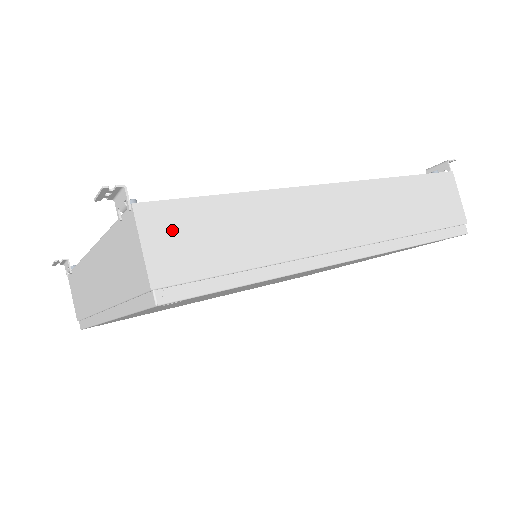
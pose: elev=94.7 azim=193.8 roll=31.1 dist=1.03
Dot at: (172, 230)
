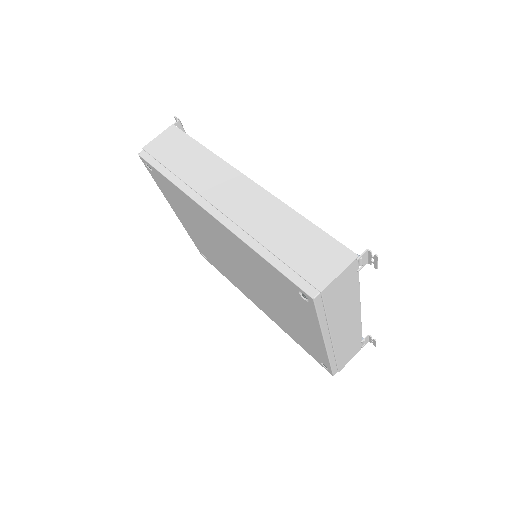
Dot at: (171, 139)
